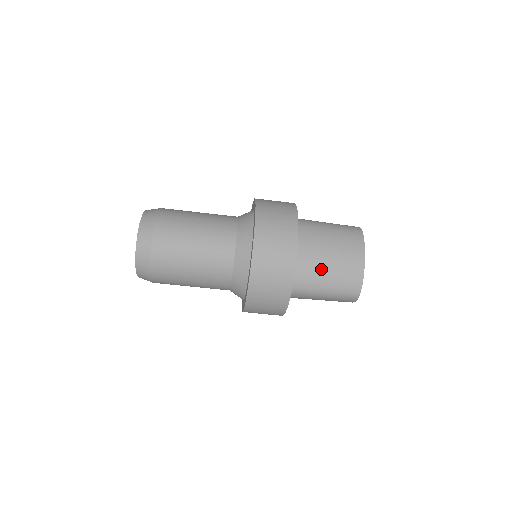
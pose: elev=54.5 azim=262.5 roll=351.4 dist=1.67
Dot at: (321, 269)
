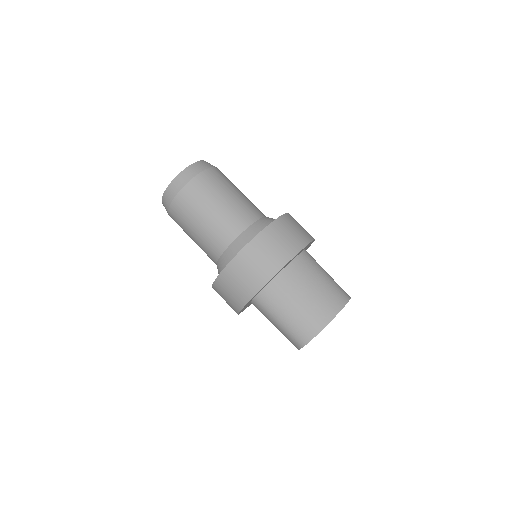
Dot at: (290, 301)
